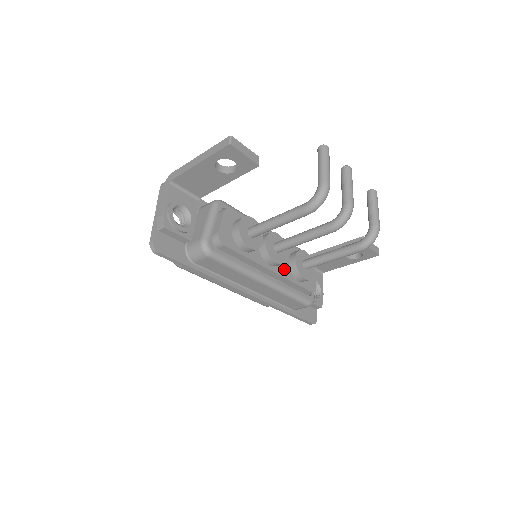
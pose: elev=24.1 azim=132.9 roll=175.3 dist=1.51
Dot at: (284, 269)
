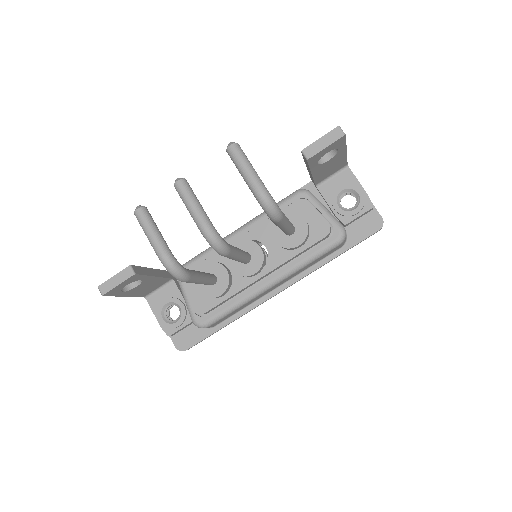
Dot at: (276, 256)
